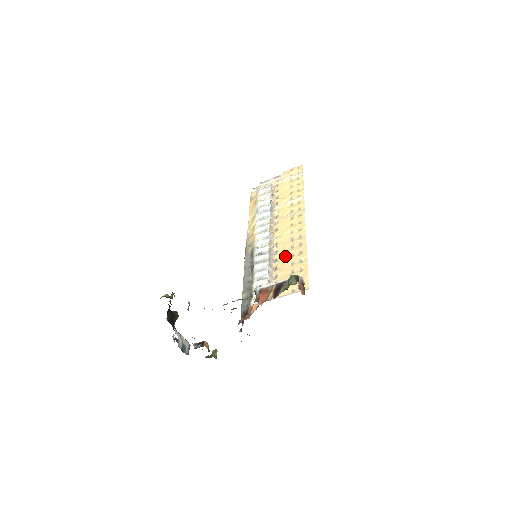
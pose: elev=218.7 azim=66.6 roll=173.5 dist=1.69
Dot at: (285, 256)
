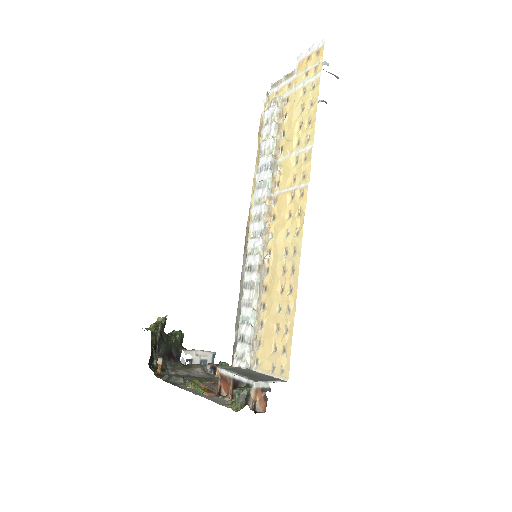
Dot at: (273, 288)
